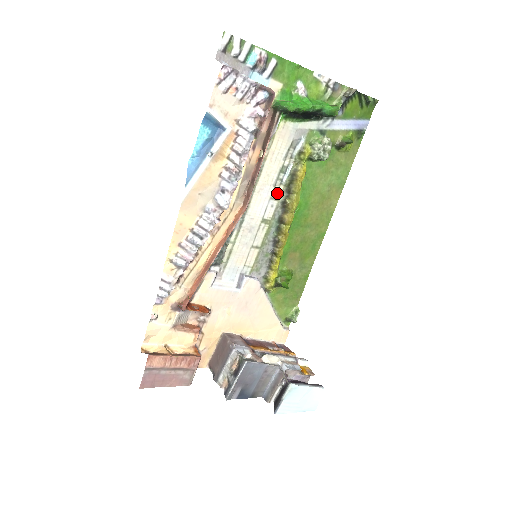
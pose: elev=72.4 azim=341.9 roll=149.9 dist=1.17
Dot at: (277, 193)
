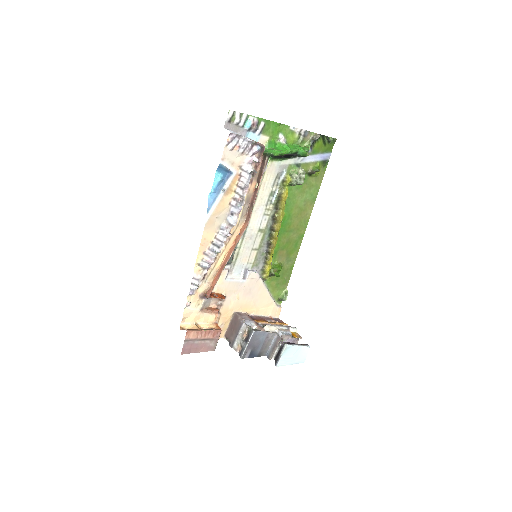
Dot at: (268, 210)
